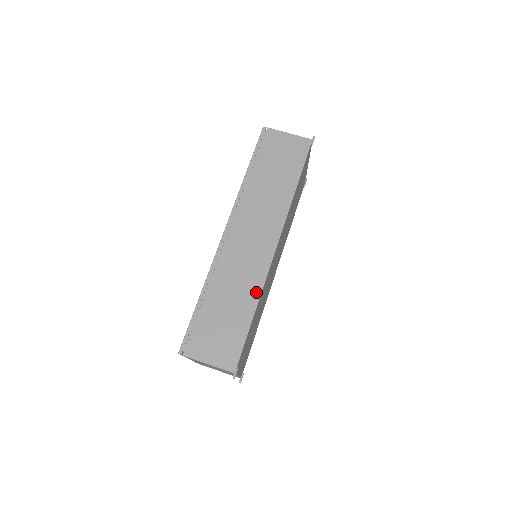
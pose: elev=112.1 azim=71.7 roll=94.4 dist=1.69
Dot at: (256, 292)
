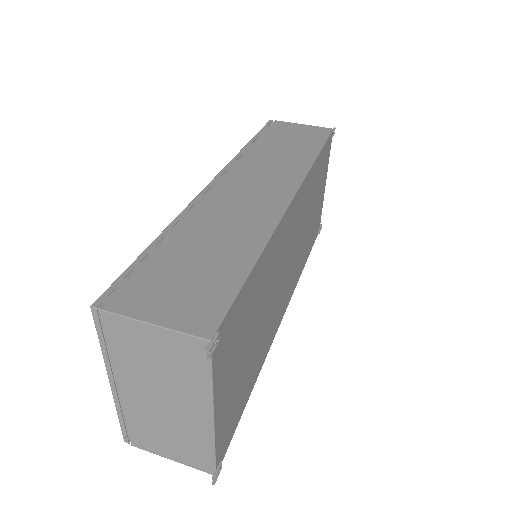
Dot at: (260, 236)
